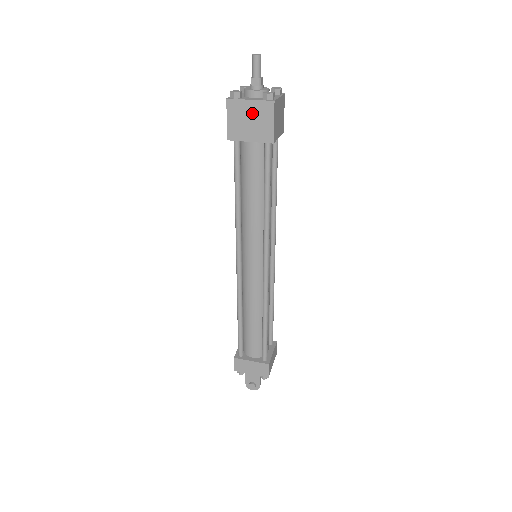
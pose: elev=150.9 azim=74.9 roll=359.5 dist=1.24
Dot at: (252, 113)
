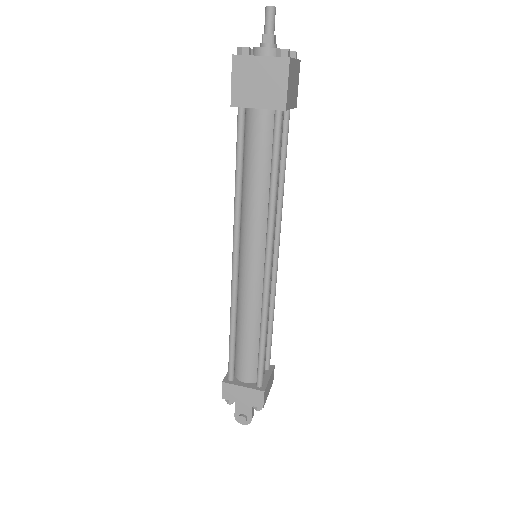
Dot at: (262, 72)
